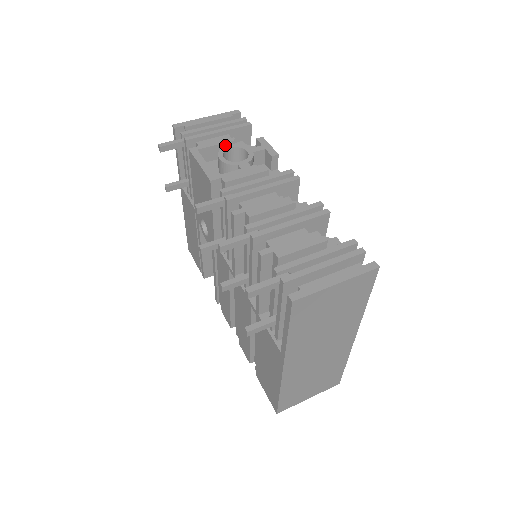
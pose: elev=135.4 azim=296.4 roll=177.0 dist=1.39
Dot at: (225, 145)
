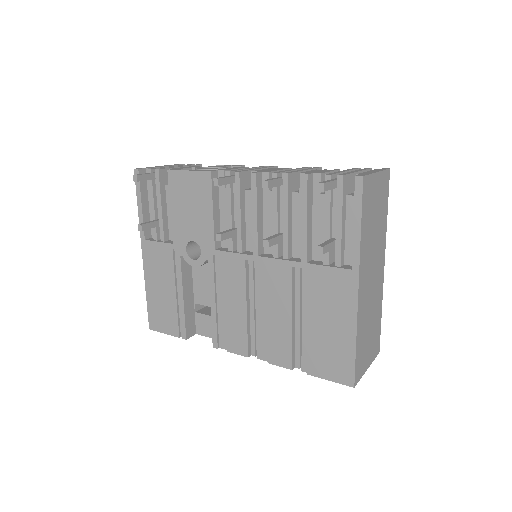
Dot at: (196, 167)
